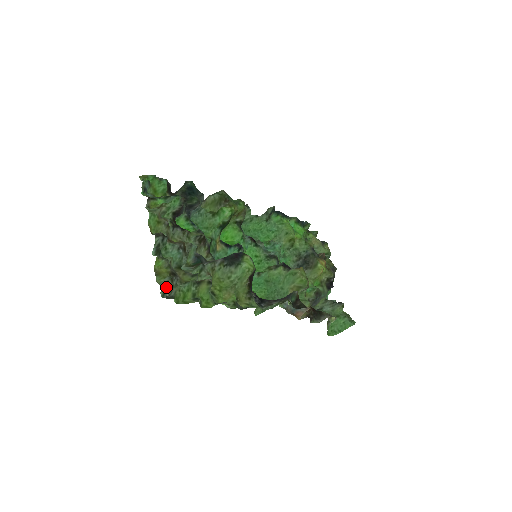
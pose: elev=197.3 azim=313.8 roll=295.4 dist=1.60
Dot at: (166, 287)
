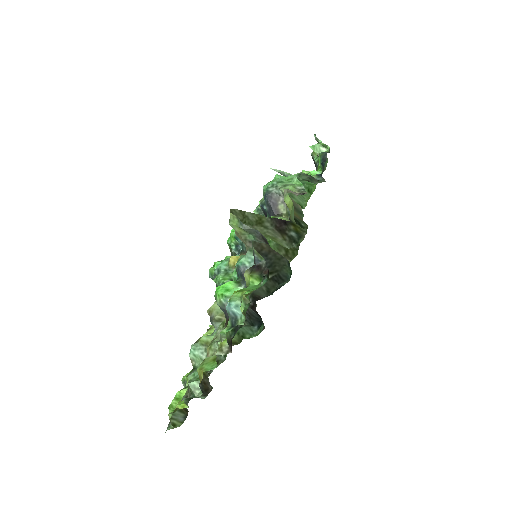
Dot at: (176, 426)
